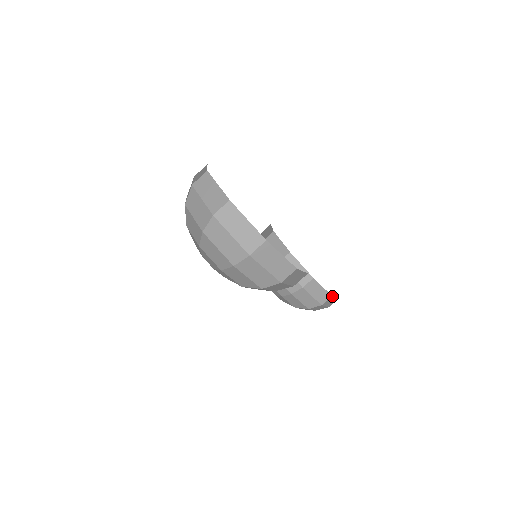
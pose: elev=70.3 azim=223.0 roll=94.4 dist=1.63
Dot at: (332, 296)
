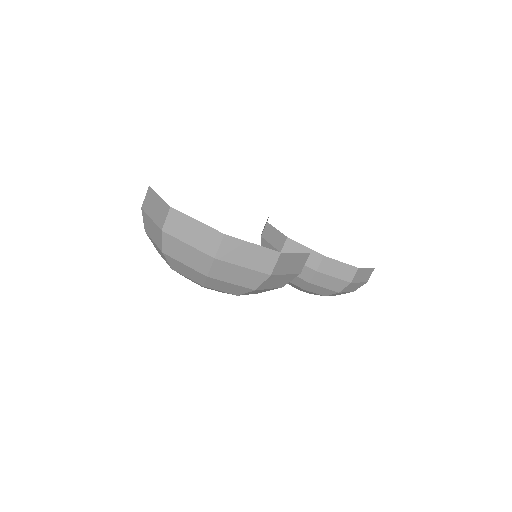
Dot at: (359, 268)
